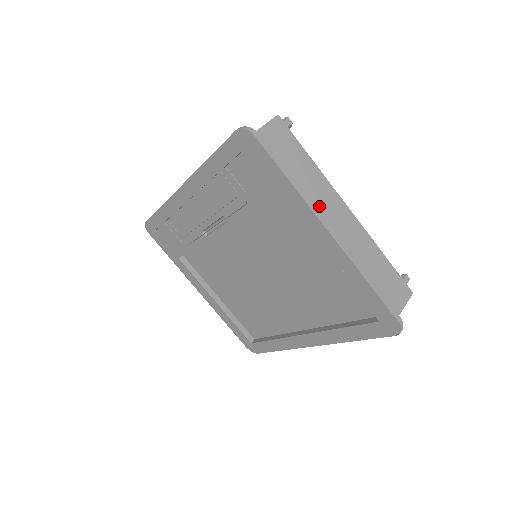
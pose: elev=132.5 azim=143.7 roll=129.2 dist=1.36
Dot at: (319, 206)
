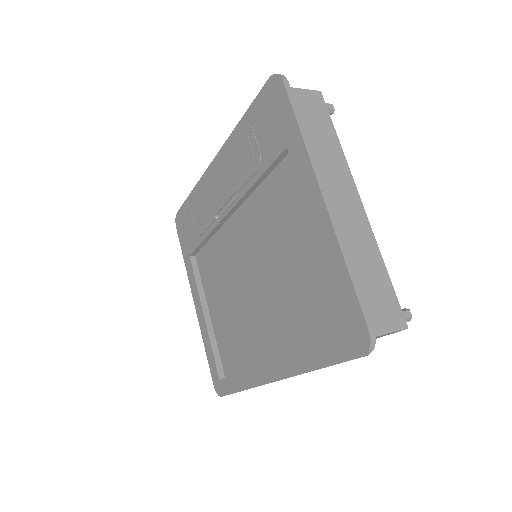
Dot at: (326, 177)
